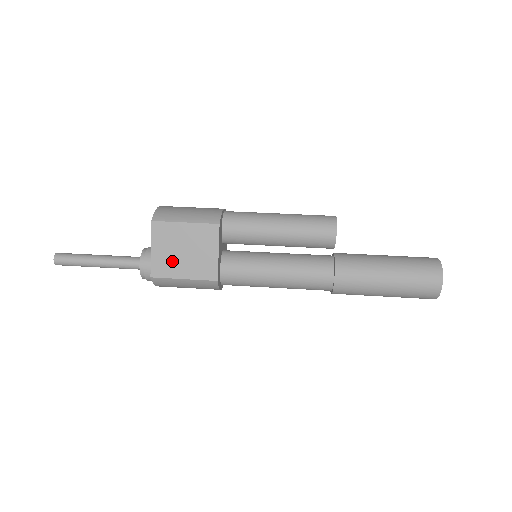
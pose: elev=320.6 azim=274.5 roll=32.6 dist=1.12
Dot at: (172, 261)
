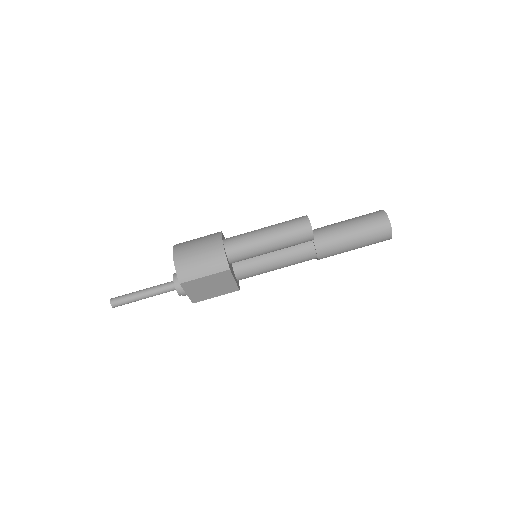
Dot at: (204, 293)
